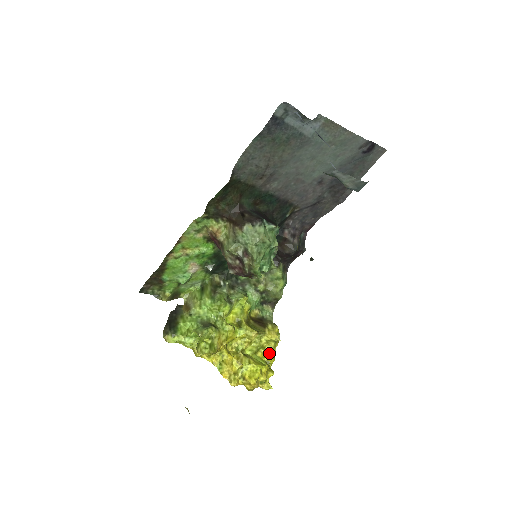
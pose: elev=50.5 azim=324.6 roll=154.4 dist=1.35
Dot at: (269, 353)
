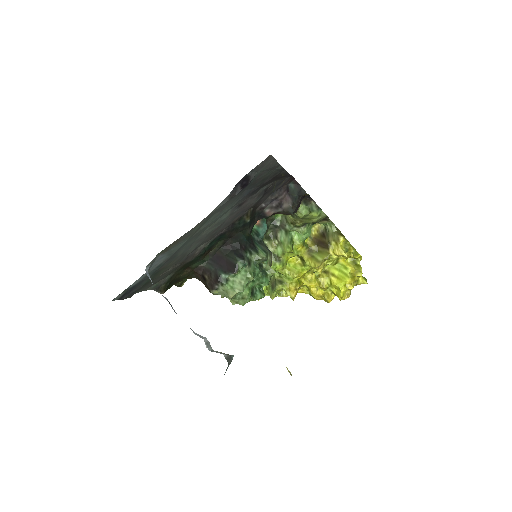
Dot at: occluded
